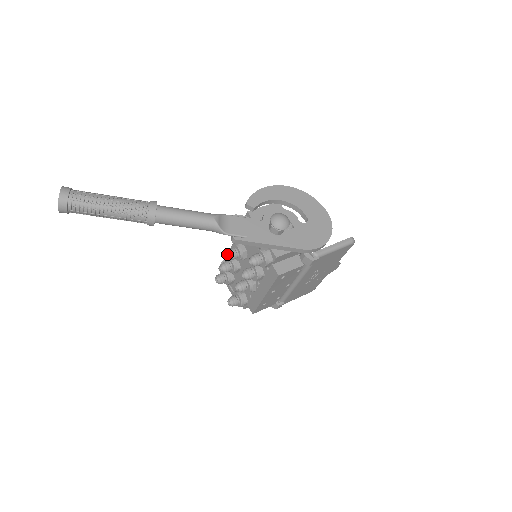
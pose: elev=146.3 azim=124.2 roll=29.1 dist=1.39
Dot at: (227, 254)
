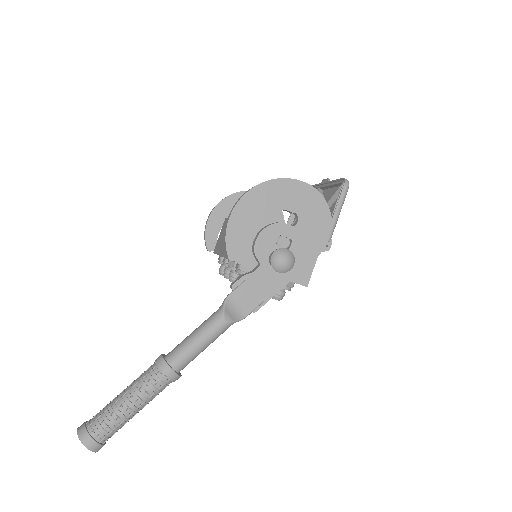
Dot at: (230, 279)
